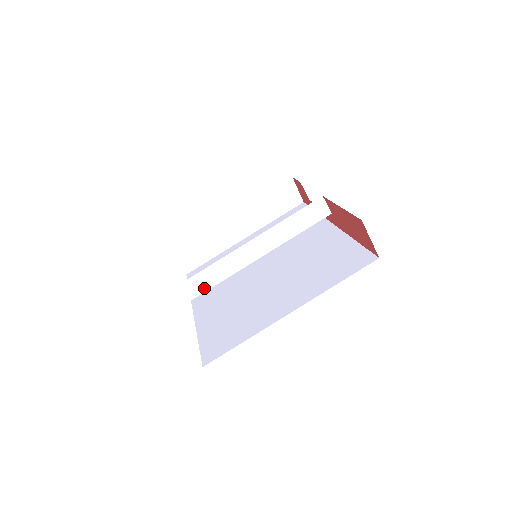
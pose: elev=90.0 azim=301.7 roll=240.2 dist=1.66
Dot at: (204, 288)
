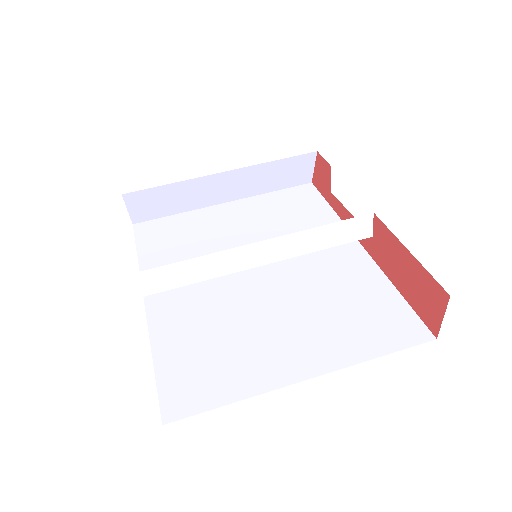
Dot at: (176, 283)
